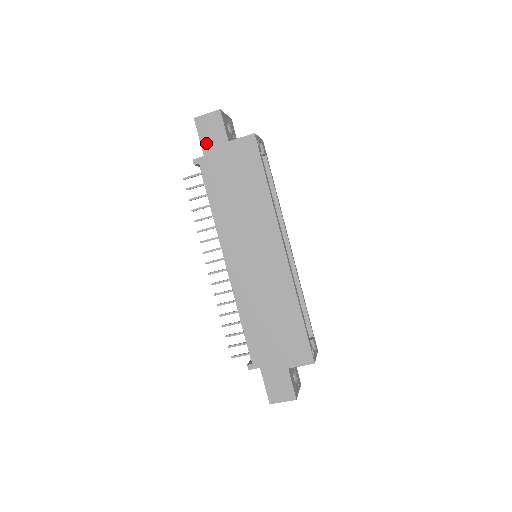
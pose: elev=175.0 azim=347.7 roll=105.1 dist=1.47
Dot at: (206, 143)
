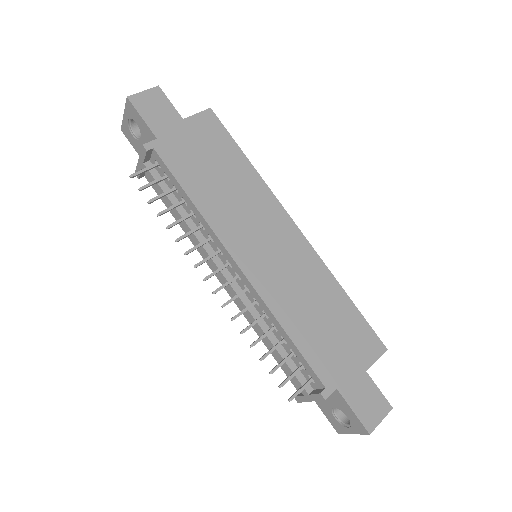
Dot at: (154, 123)
